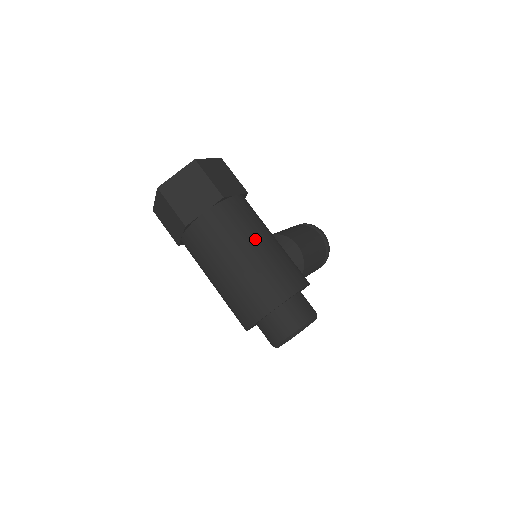
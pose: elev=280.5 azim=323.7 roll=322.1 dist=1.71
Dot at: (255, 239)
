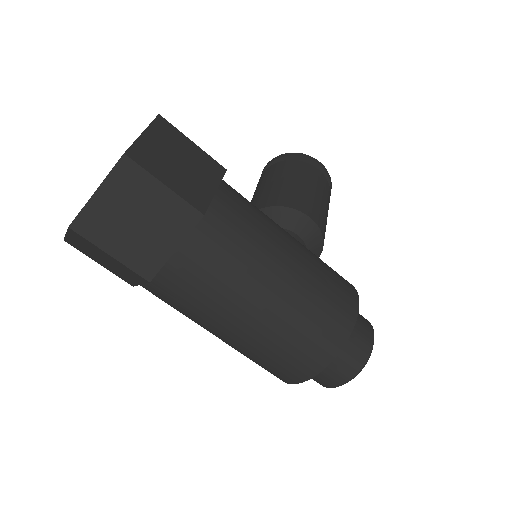
Dot at: (274, 266)
